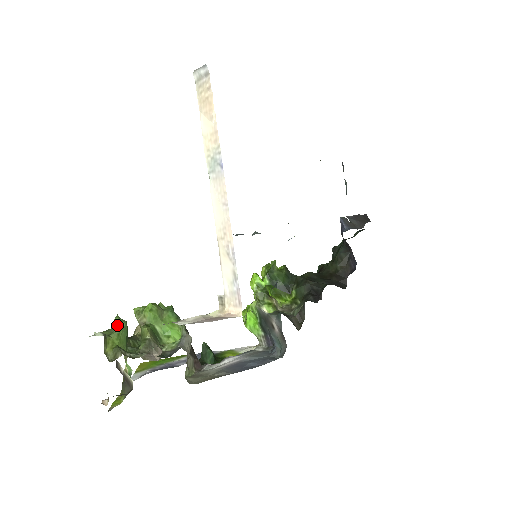
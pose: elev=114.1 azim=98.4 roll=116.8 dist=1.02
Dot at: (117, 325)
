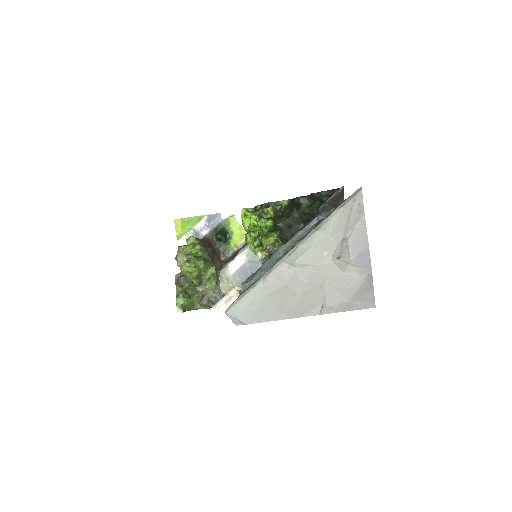
Dot at: (186, 302)
